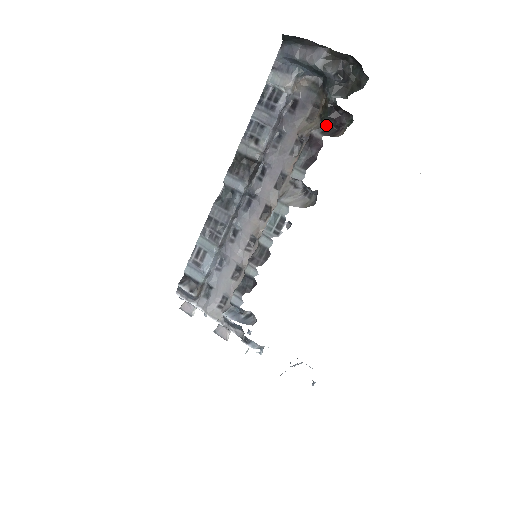
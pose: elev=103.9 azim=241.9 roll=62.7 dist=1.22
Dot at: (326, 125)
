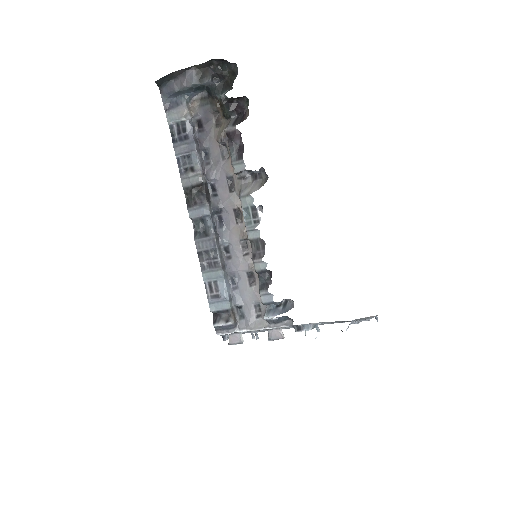
Dot at: (232, 119)
